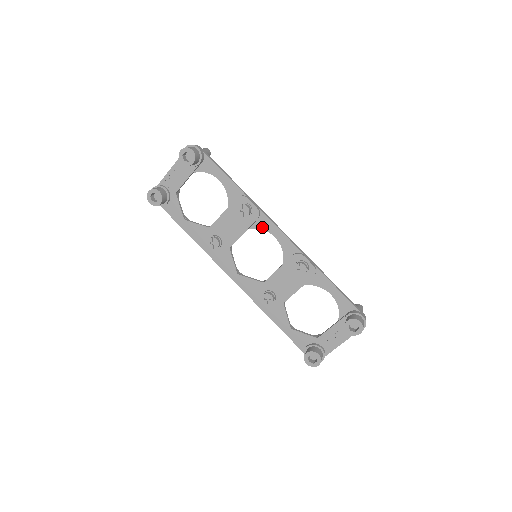
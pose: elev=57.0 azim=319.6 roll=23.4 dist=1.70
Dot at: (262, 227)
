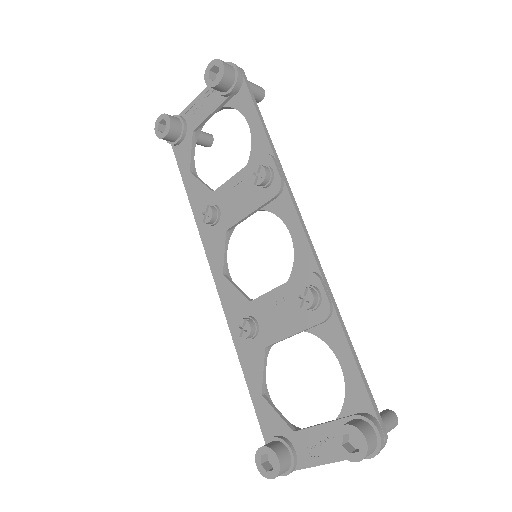
Dot at: (279, 212)
